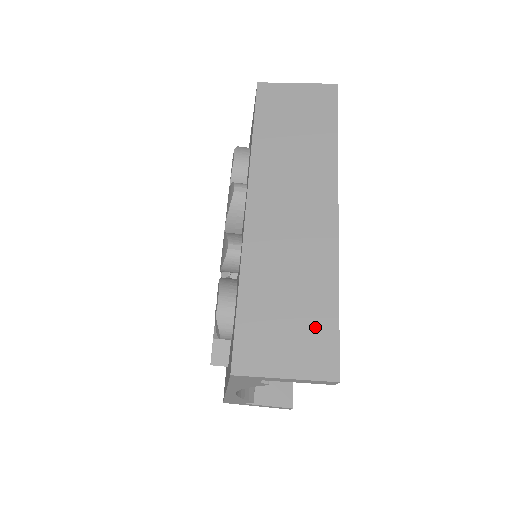
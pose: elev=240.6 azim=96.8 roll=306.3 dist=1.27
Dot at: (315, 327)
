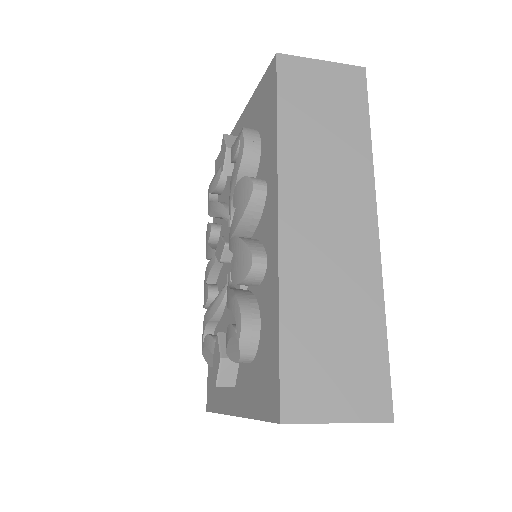
Dot at: (365, 362)
